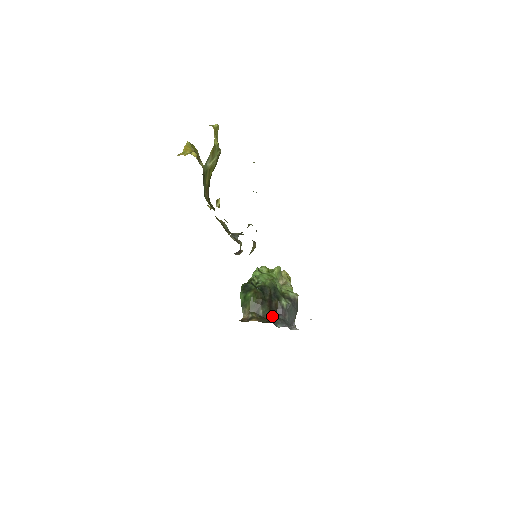
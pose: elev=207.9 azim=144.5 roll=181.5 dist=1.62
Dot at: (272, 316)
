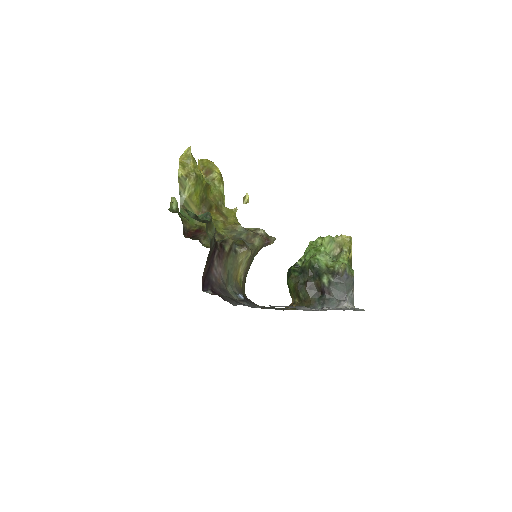
Dot at: (314, 297)
